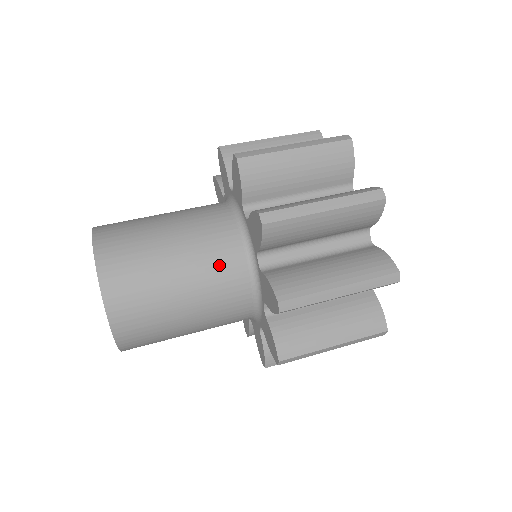
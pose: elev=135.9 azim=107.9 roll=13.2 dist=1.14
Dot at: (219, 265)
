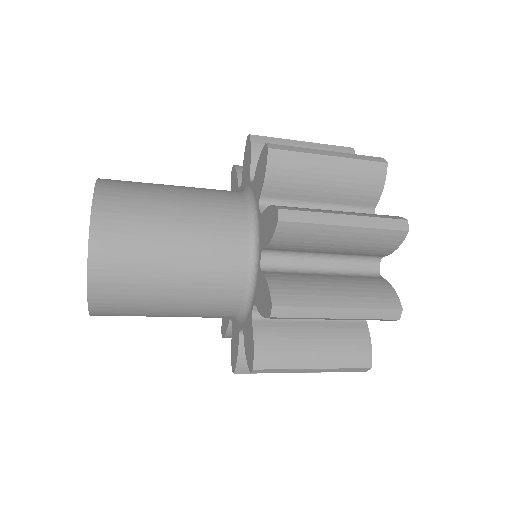
Dot at: occluded
